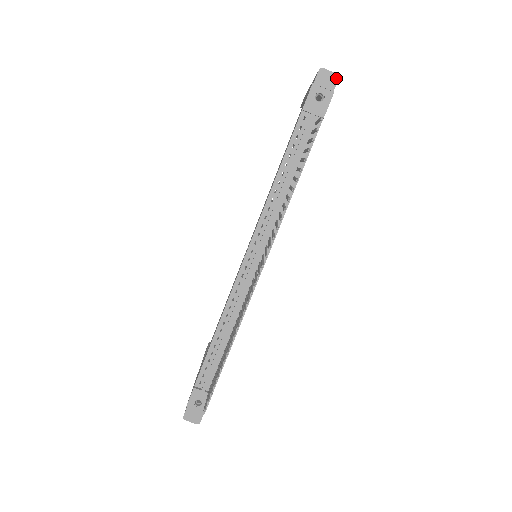
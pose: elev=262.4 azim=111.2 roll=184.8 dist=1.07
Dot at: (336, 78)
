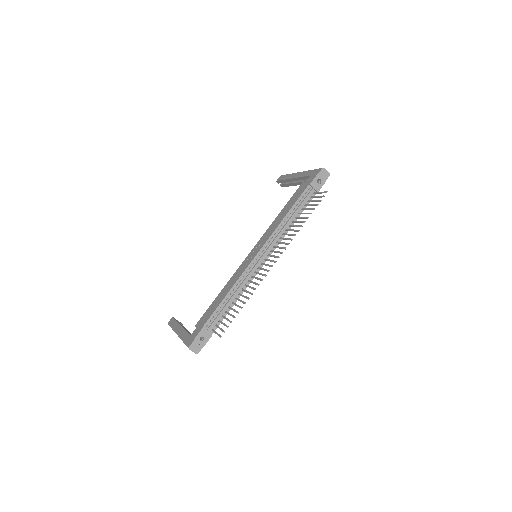
Dot at: (329, 175)
